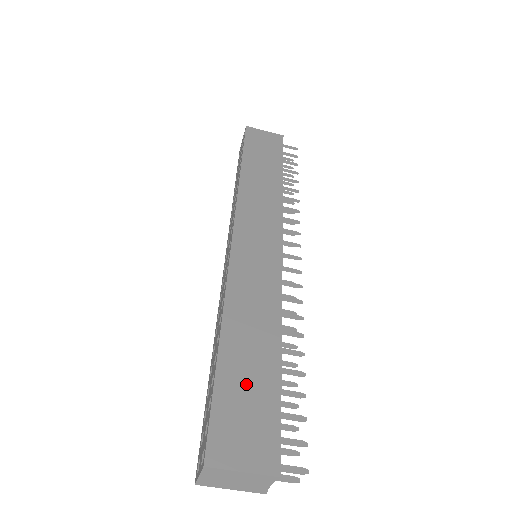
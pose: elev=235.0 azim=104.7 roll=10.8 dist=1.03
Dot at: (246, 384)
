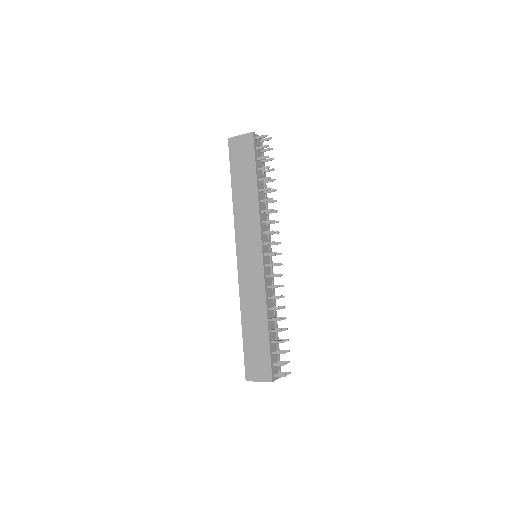
Dot at: (255, 345)
